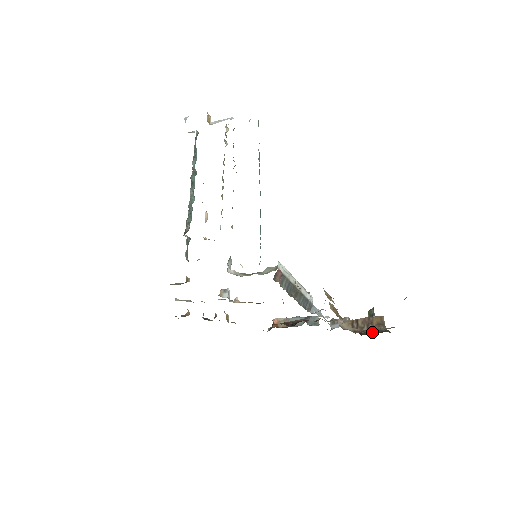
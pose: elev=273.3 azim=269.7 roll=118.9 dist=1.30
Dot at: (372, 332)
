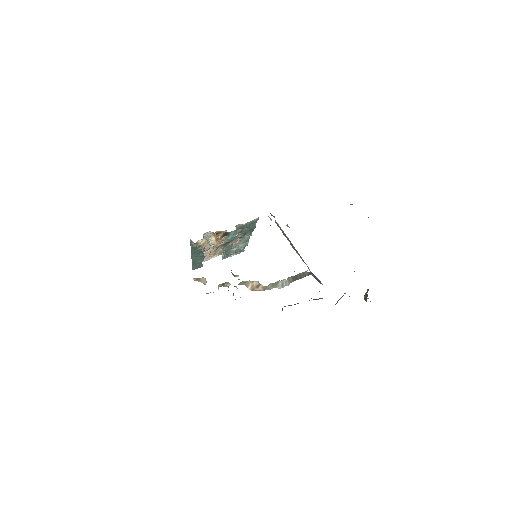
Dot at: occluded
